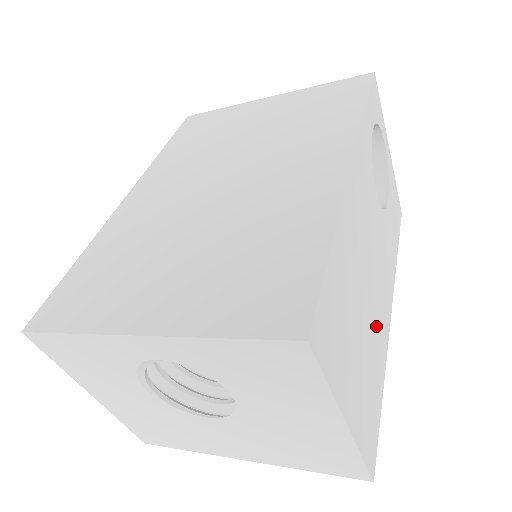
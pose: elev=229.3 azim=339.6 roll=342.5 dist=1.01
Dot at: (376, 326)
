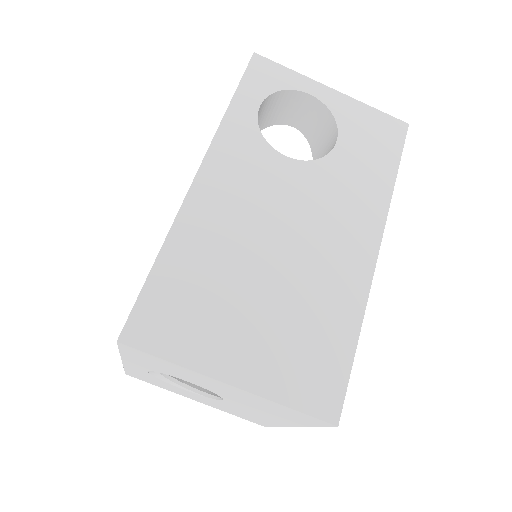
Dot at: (315, 279)
